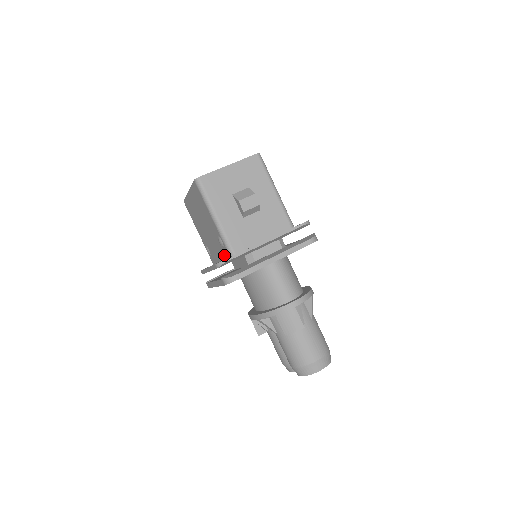
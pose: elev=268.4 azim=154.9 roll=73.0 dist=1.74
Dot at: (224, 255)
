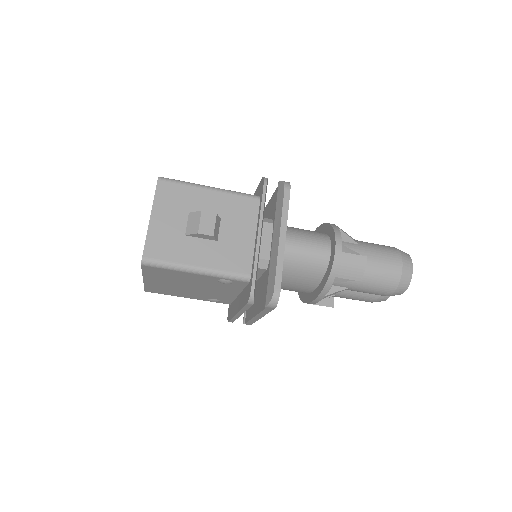
Dot at: (239, 288)
